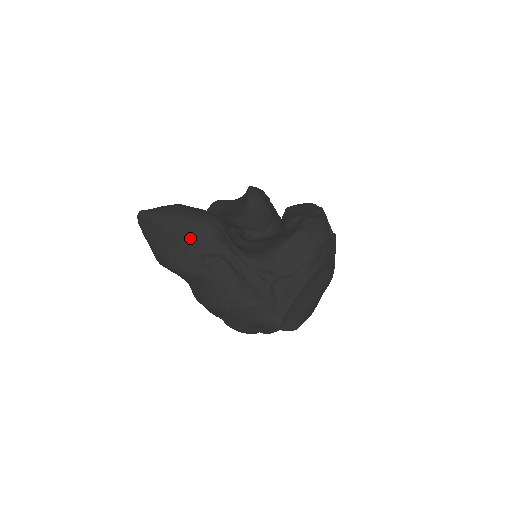
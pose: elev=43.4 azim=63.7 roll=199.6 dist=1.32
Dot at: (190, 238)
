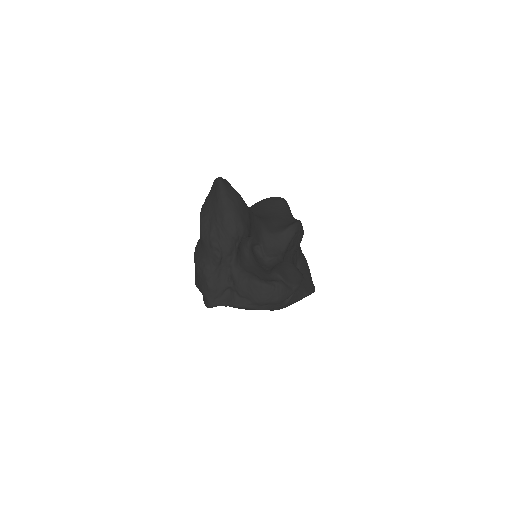
Dot at: (220, 224)
